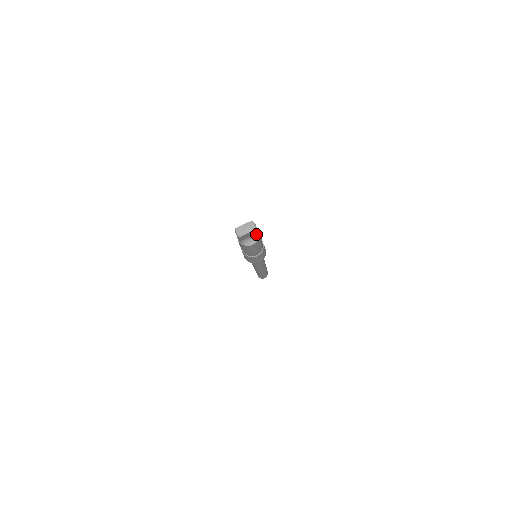
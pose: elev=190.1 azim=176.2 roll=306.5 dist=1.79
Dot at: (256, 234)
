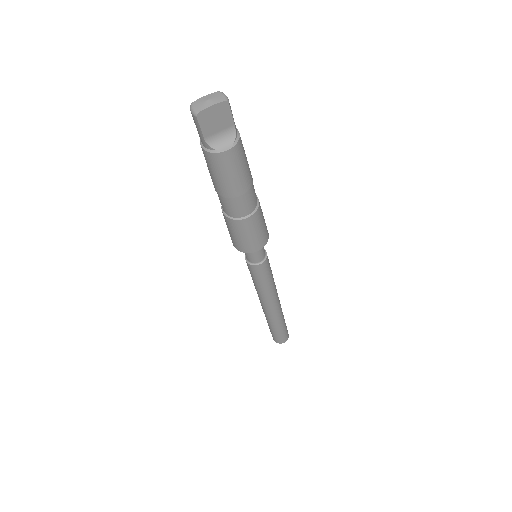
Dot at: (232, 128)
